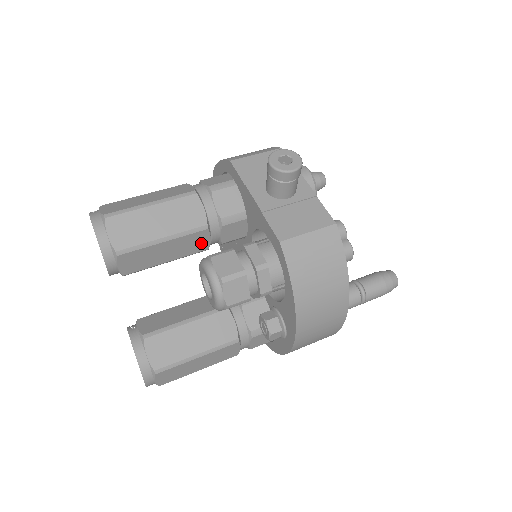
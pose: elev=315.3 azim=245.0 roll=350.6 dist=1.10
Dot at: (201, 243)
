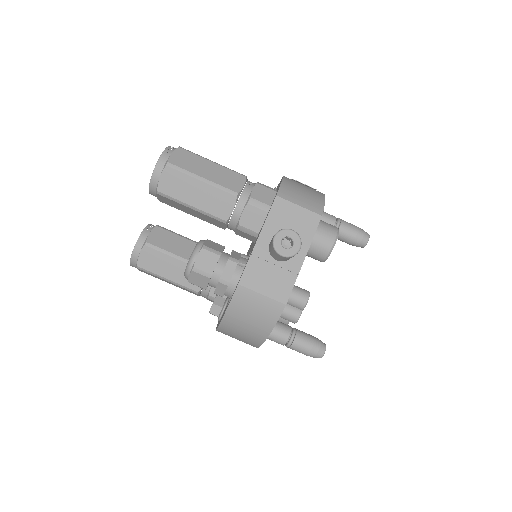
Dot at: (219, 224)
